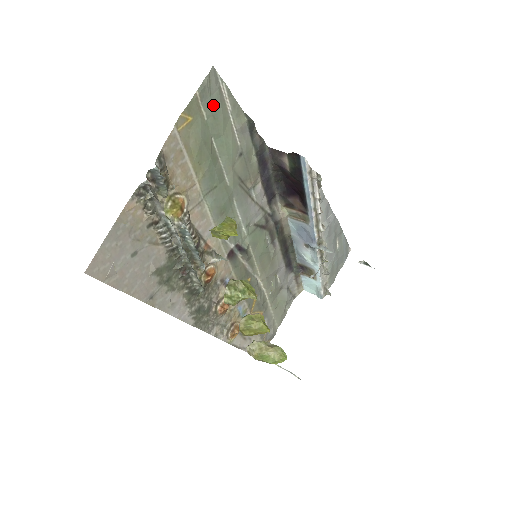
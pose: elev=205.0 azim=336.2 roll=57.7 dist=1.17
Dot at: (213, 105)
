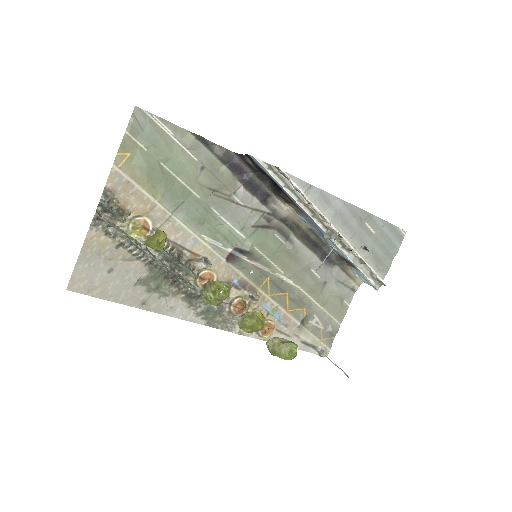
Dot at: (149, 137)
